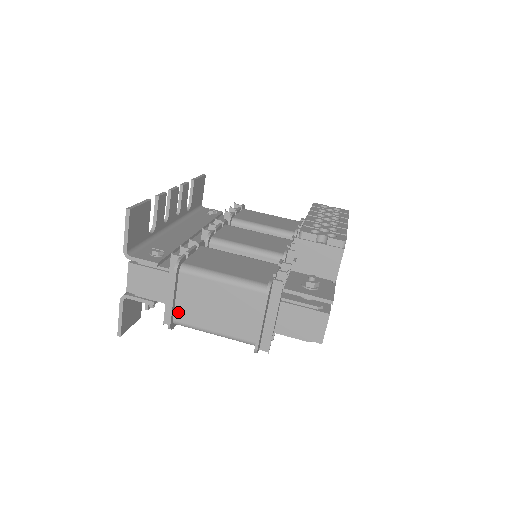
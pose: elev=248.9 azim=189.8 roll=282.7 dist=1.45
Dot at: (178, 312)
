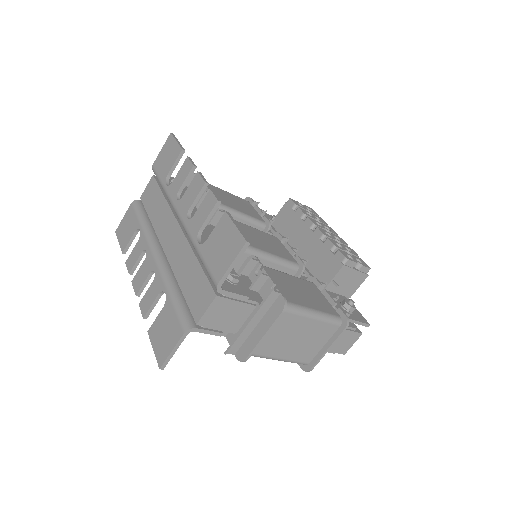
Dot at: occluded
